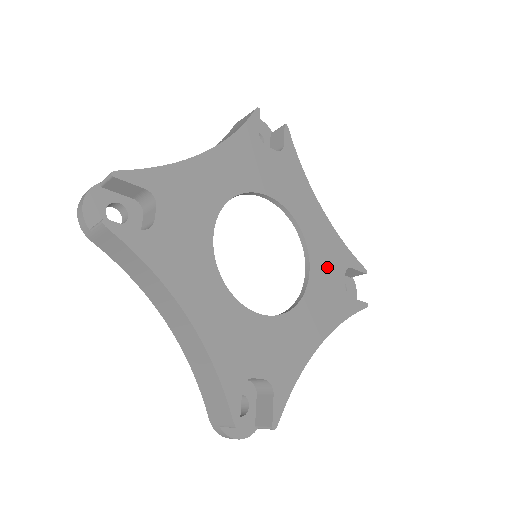
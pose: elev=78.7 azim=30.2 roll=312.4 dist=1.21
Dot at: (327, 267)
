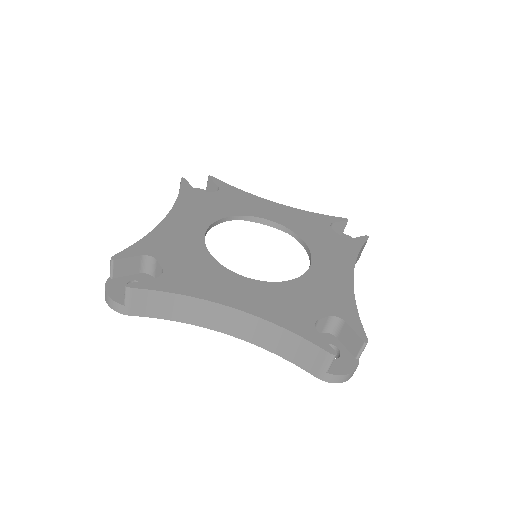
Dot at: (314, 231)
